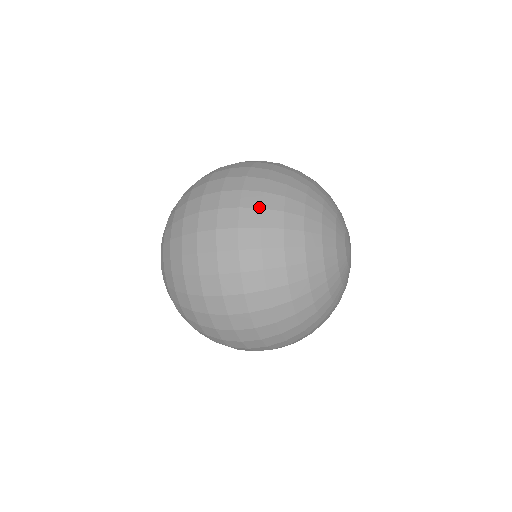
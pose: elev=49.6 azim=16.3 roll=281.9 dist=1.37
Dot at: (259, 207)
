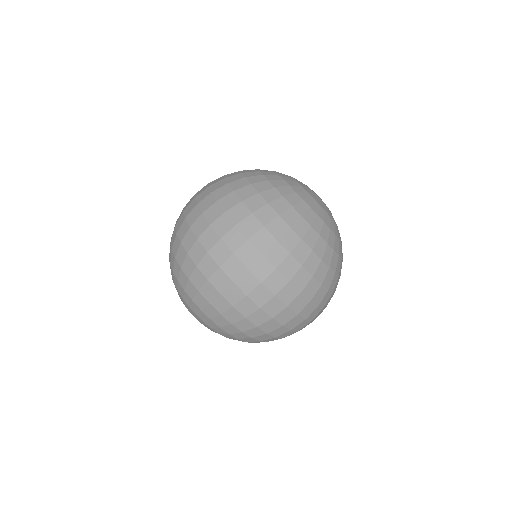
Dot at: (231, 191)
